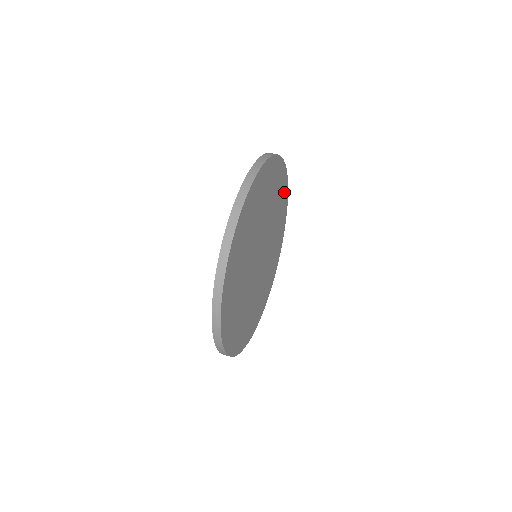
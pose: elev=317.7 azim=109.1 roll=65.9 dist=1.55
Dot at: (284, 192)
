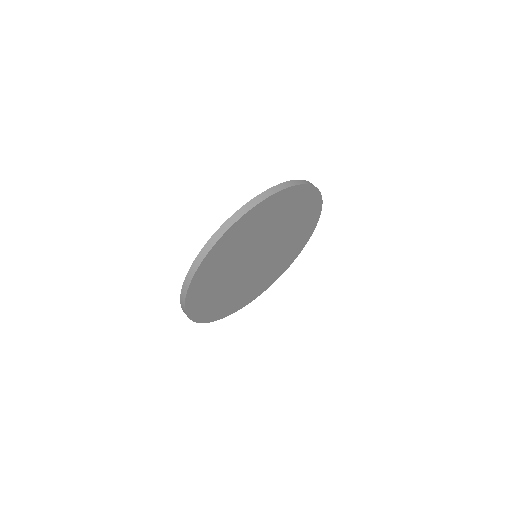
Dot at: (299, 195)
